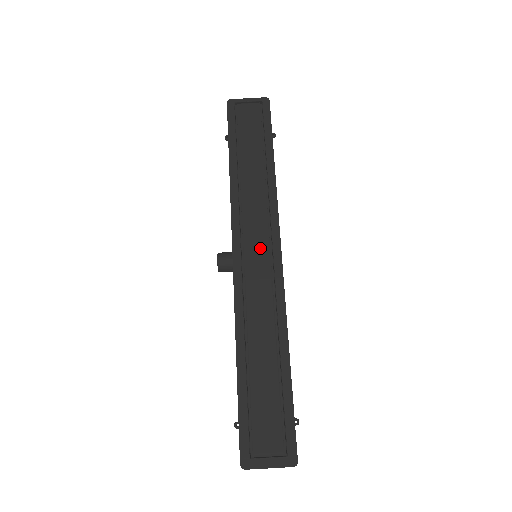
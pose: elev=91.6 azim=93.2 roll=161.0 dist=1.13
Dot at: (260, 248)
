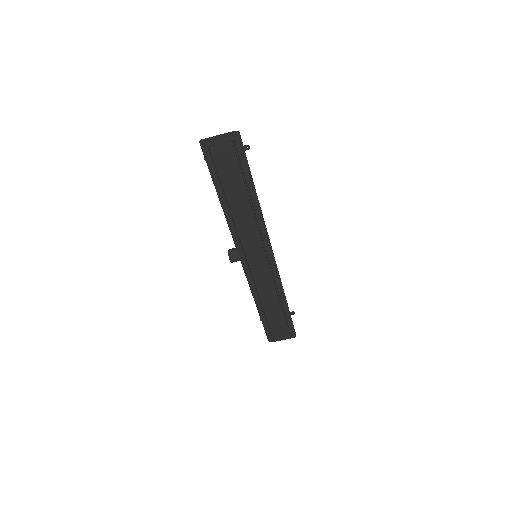
Dot at: (258, 256)
